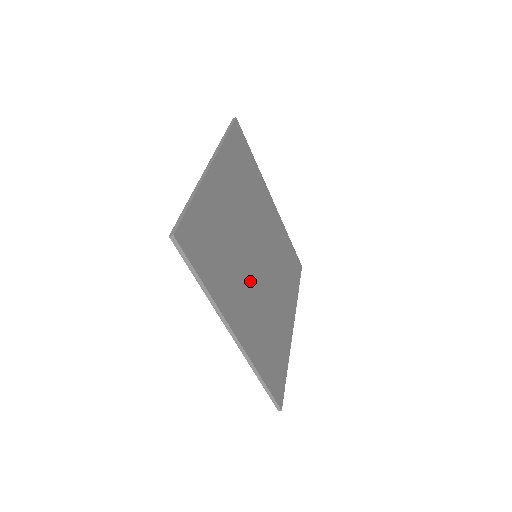
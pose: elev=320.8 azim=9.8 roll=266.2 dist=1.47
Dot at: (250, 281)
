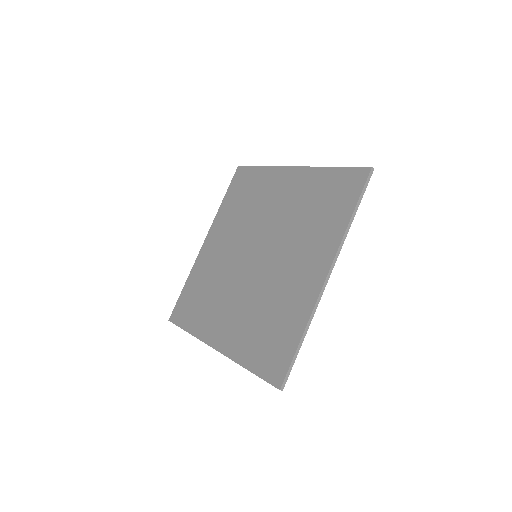
Dot at: (281, 262)
